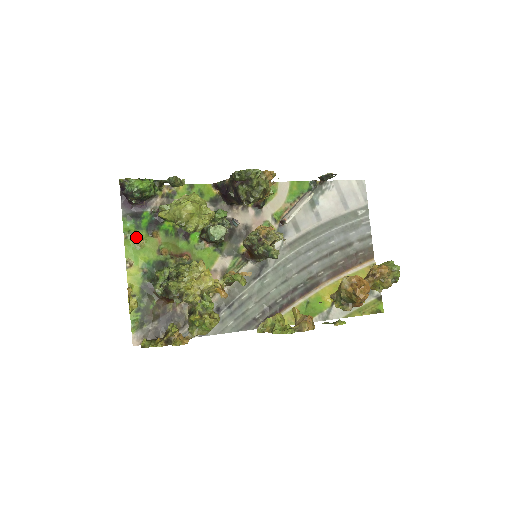
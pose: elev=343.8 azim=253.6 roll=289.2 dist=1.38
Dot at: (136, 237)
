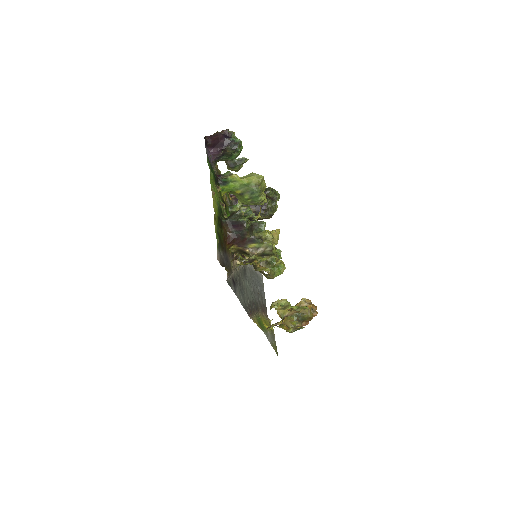
Dot at: occluded
